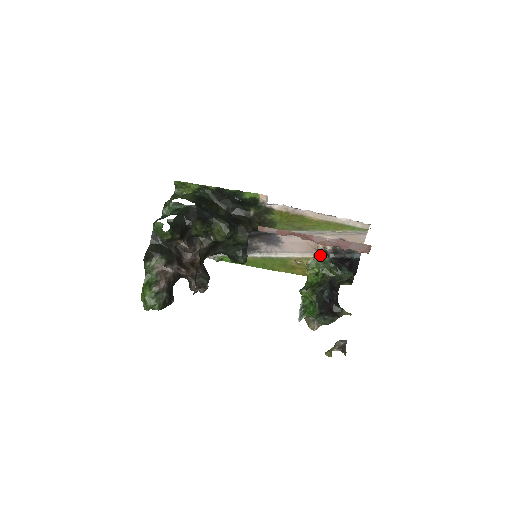
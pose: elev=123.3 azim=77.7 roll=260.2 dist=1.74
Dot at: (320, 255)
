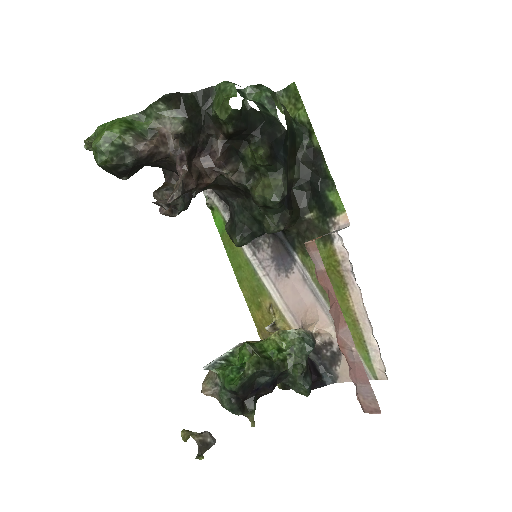
Dot at: (307, 338)
